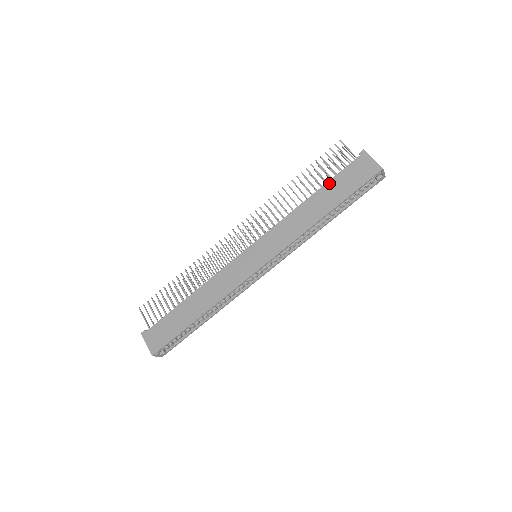
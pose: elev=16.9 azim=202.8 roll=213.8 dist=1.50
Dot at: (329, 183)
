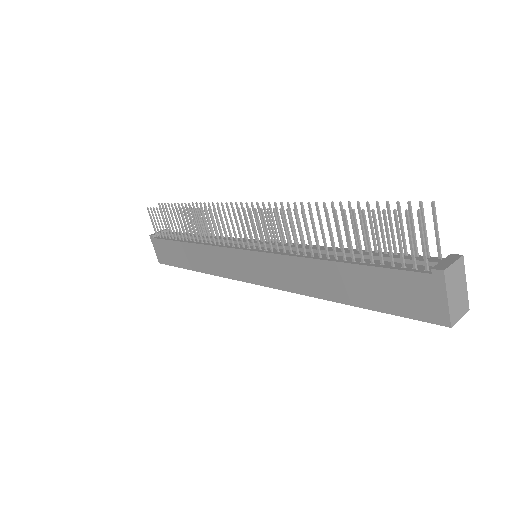
Dot at: (361, 269)
